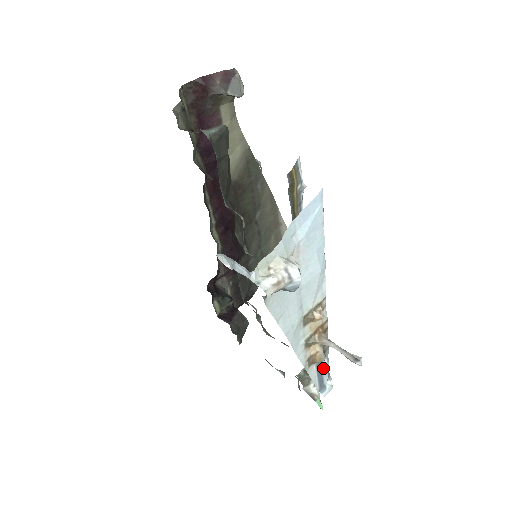
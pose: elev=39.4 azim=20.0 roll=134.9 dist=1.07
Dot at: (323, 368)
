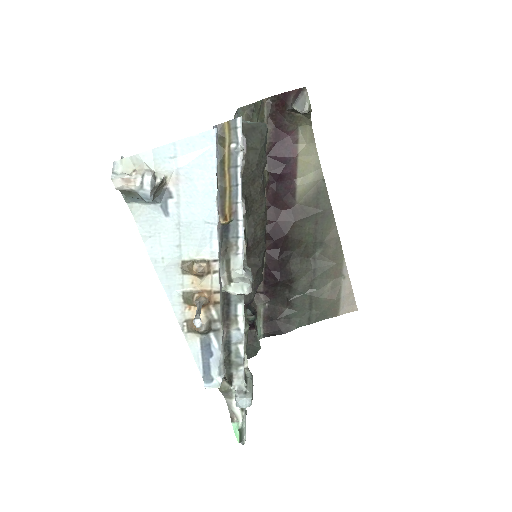
Dot at: (211, 352)
